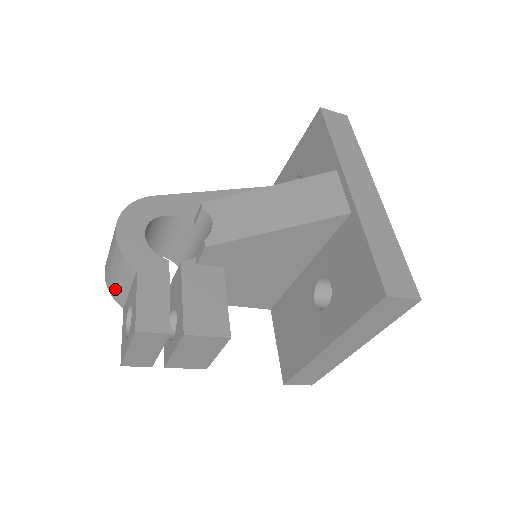
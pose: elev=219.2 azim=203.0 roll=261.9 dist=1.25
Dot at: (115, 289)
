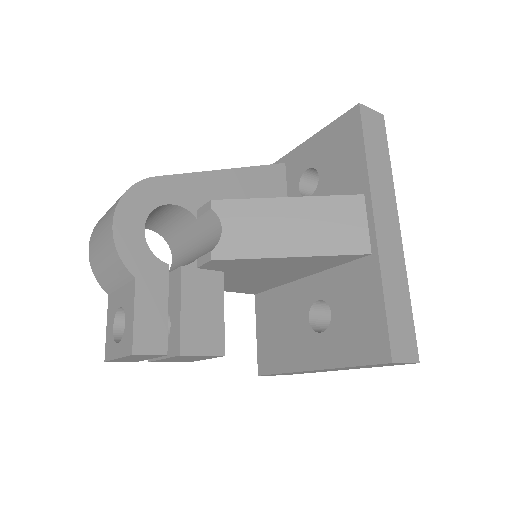
Dot at: (102, 277)
